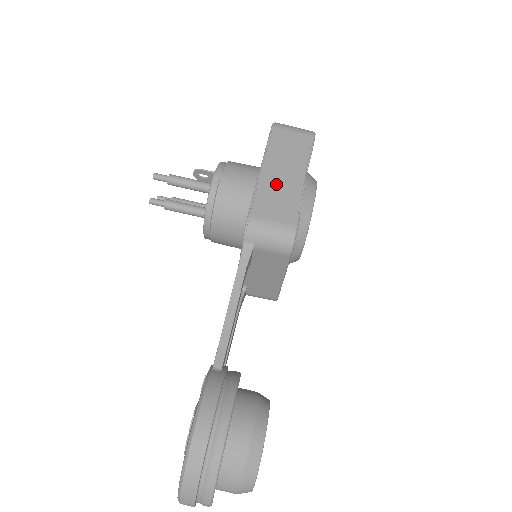
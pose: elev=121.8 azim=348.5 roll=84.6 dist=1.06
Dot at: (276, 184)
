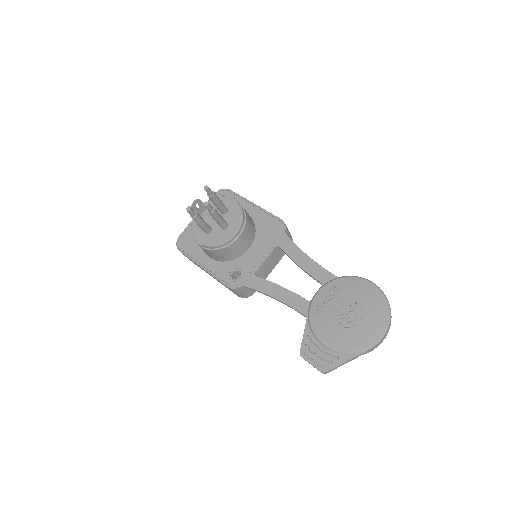
Dot at: occluded
